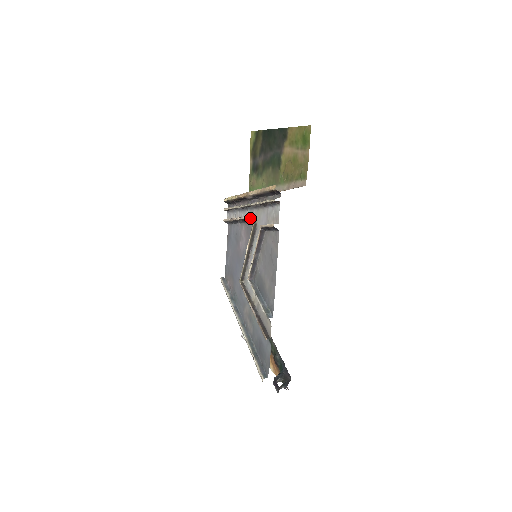
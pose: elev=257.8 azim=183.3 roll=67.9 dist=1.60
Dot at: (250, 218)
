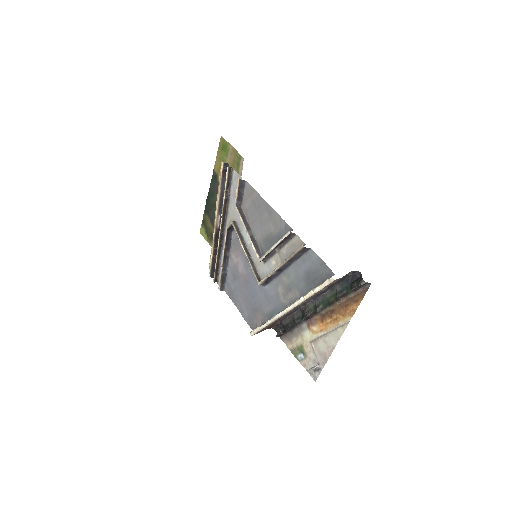
Dot at: (228, 225)
